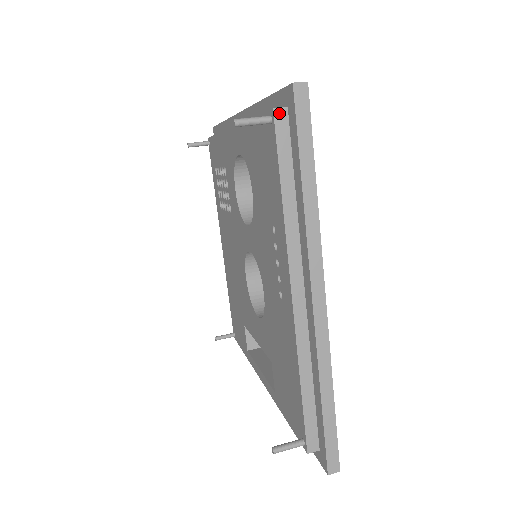
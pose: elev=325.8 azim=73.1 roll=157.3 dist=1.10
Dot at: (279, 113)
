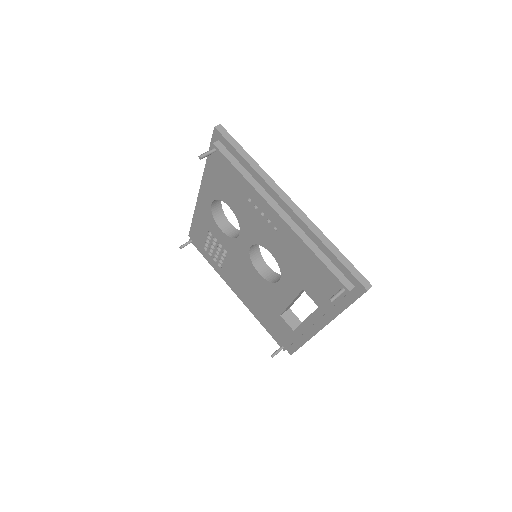
Dot at: (217, 144)
